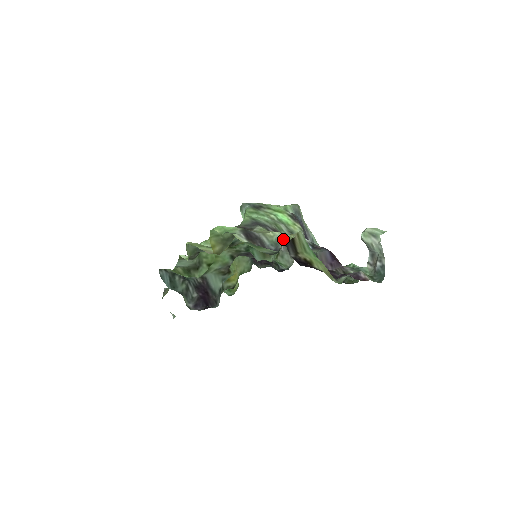
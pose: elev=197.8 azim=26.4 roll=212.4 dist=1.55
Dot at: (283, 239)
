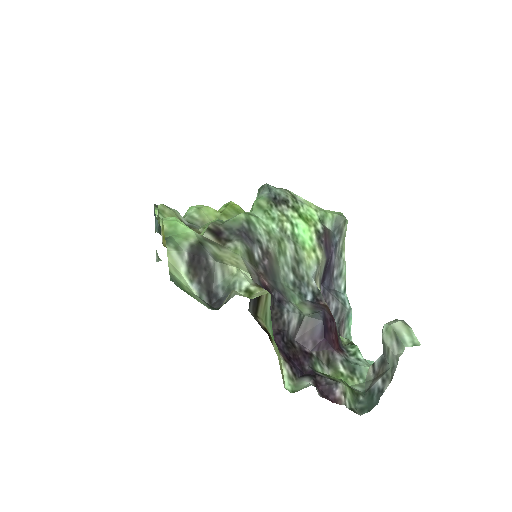
Dot at: (236, 293)
